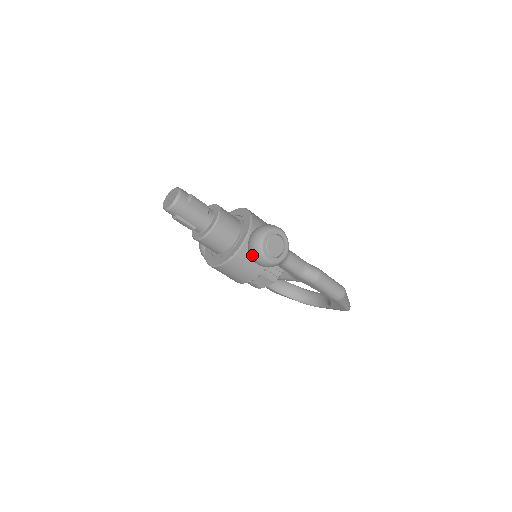
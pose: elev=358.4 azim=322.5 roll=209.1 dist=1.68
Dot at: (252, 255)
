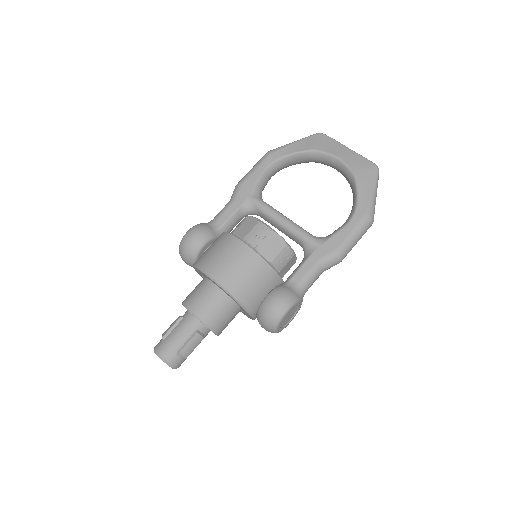
Dot at: occluded
